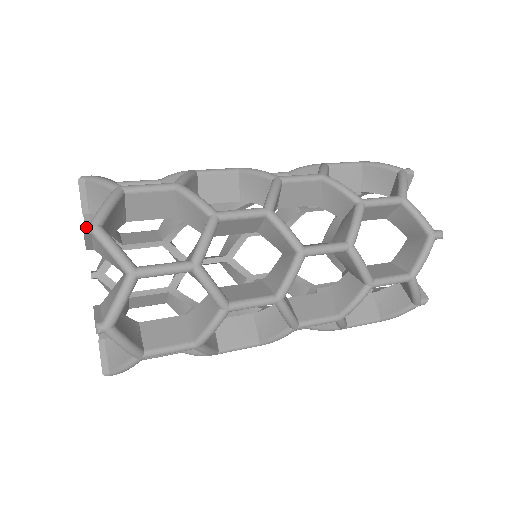
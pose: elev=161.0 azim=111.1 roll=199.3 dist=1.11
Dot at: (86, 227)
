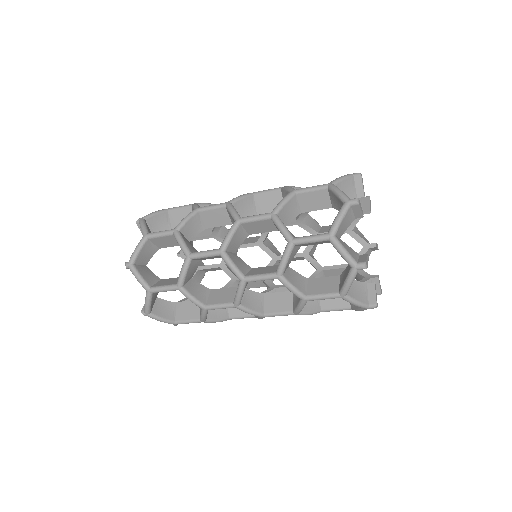
Dot at: occluded
